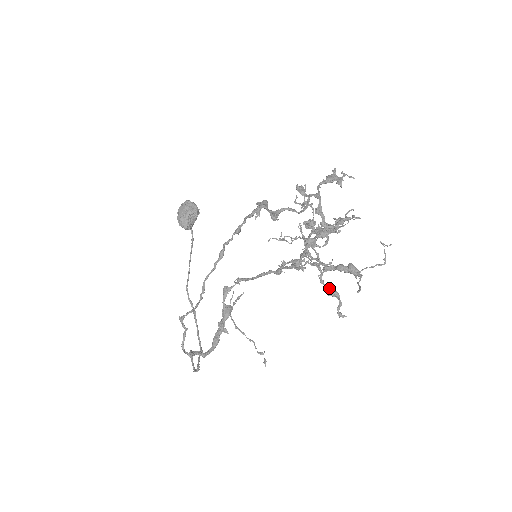
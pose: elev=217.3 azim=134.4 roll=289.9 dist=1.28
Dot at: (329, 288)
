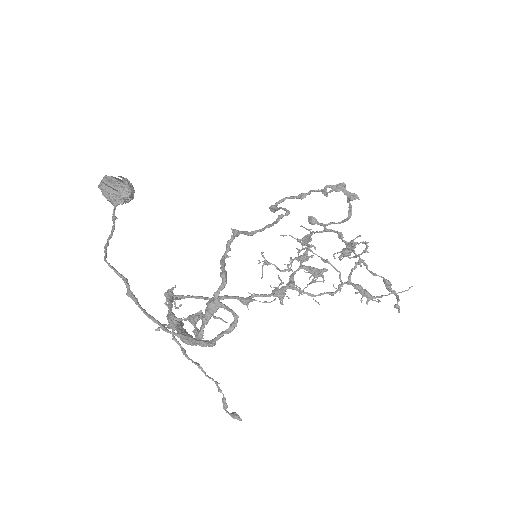
Dot at: (385, 280)
